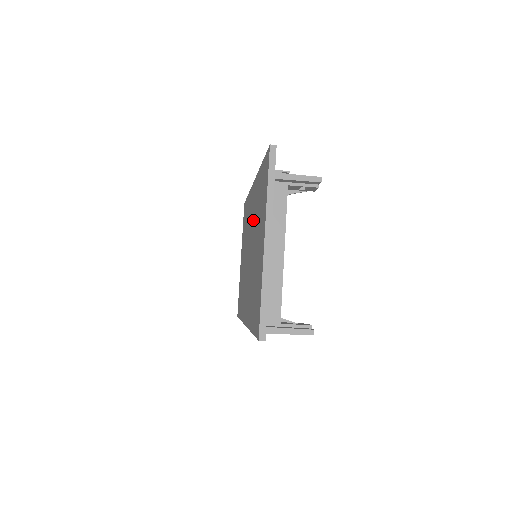
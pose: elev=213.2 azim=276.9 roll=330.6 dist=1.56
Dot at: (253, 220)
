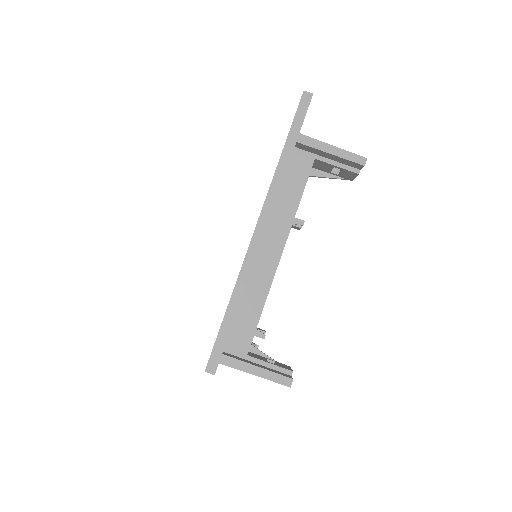
Dot at: occluded
